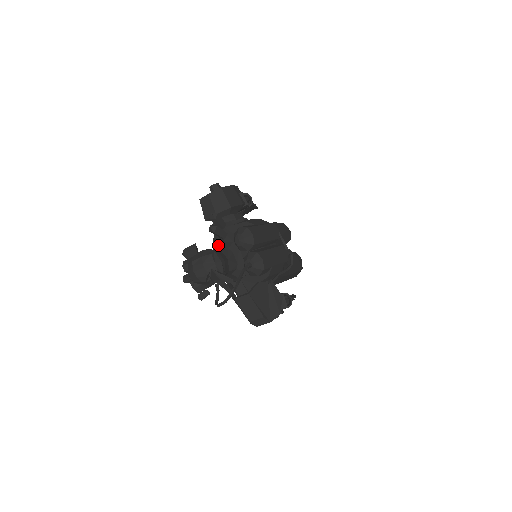
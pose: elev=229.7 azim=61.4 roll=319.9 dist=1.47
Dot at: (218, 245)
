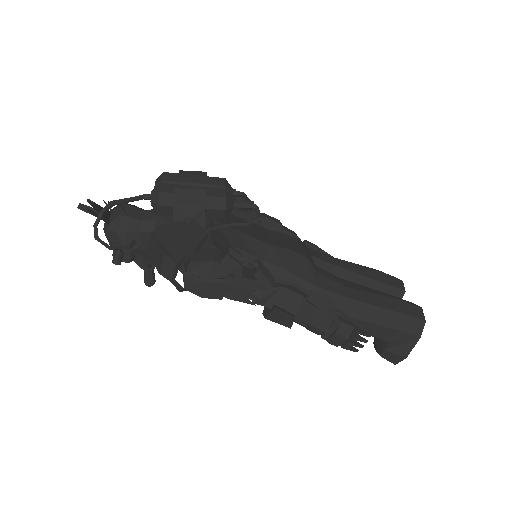
Dot at: occluded
